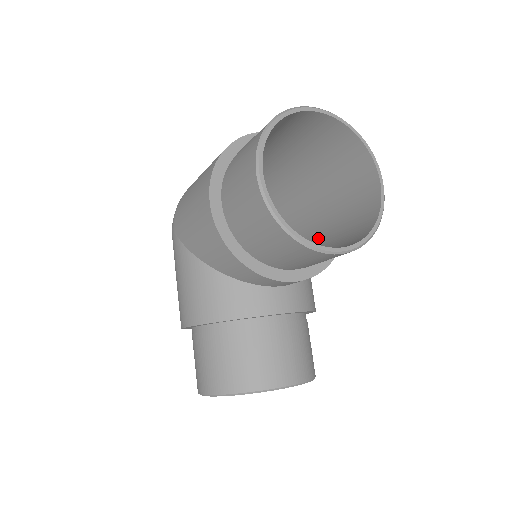
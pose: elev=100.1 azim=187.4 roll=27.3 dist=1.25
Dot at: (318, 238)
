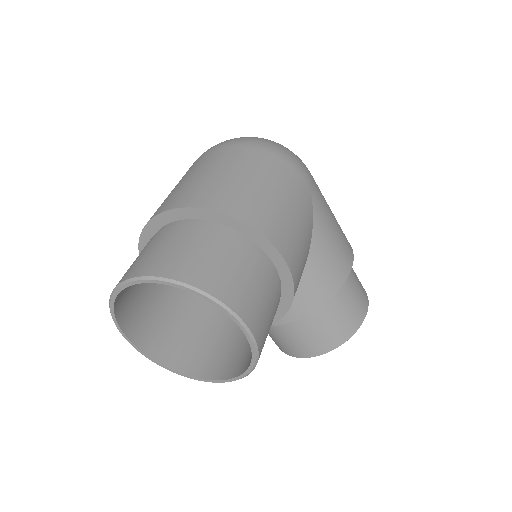
Dot at: occluded
